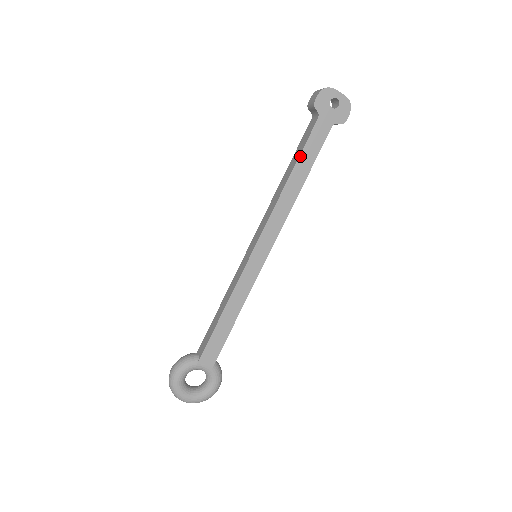
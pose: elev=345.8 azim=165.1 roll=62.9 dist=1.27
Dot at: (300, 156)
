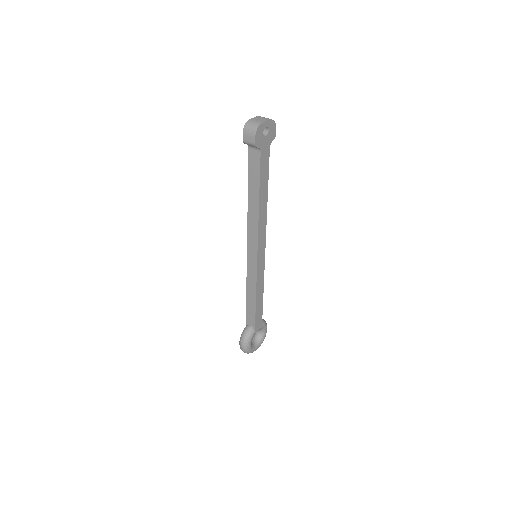
Dot at: (260, 184)
